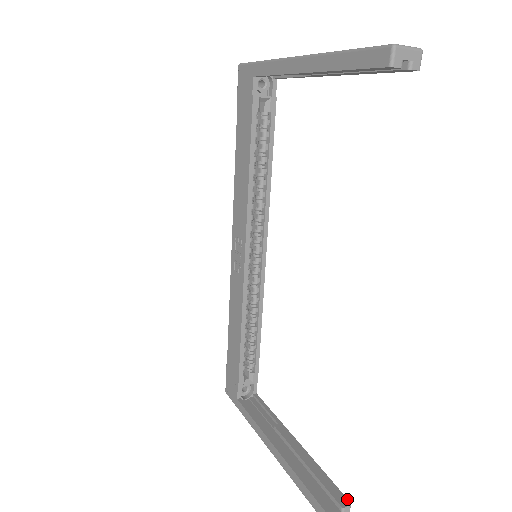
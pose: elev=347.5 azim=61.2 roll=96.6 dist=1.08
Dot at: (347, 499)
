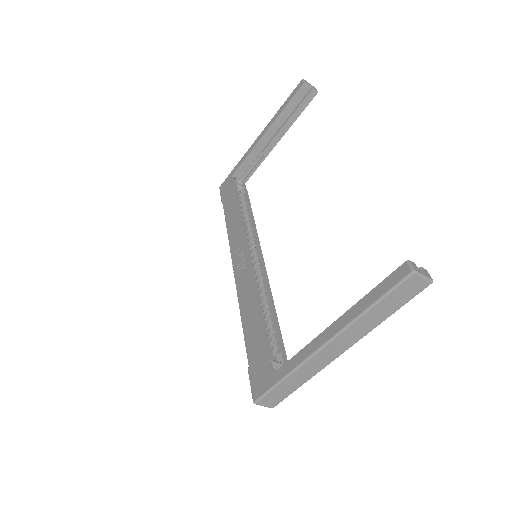
Dot at: occluded
